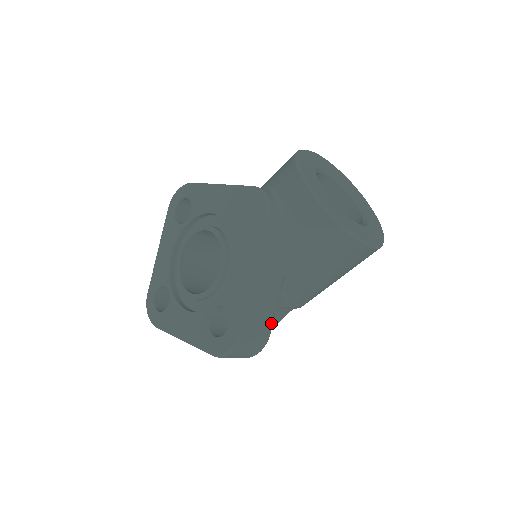
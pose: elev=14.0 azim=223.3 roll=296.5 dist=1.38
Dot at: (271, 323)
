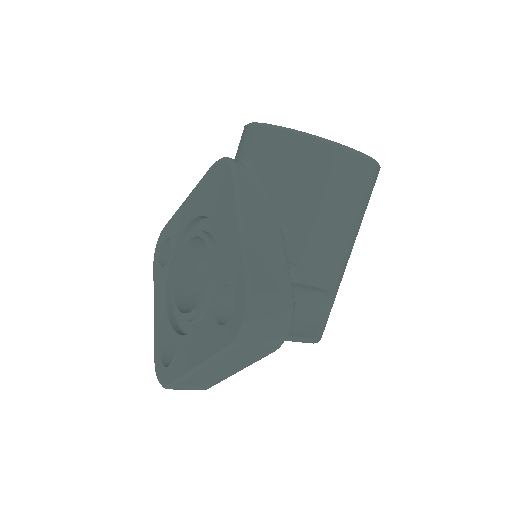
Dot at: (288, 281)
